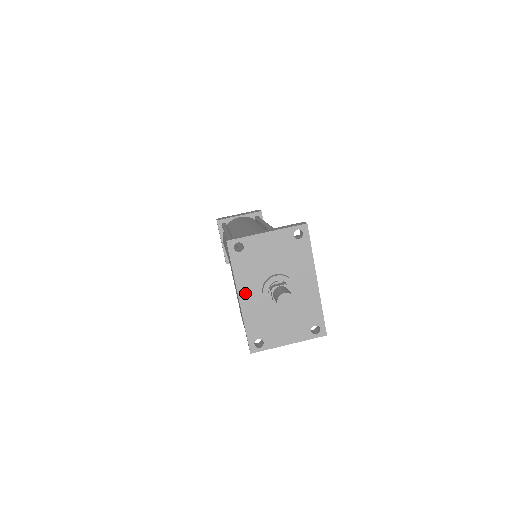
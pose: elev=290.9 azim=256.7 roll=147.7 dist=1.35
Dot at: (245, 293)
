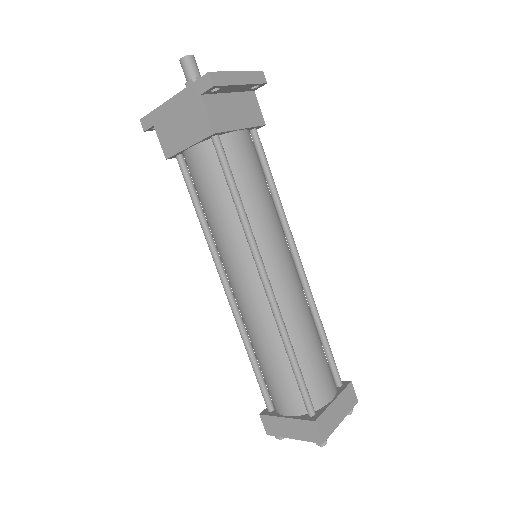
Dot at: occluded
